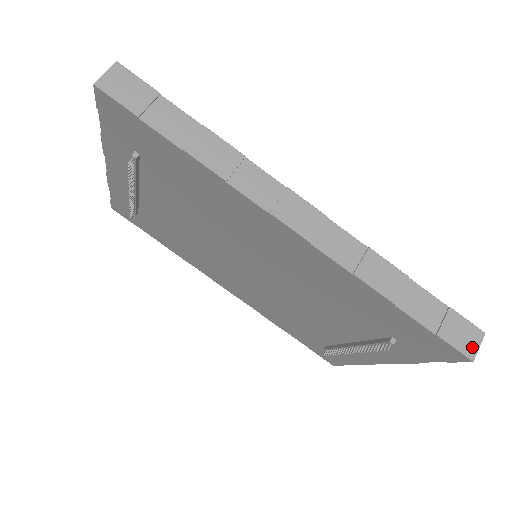
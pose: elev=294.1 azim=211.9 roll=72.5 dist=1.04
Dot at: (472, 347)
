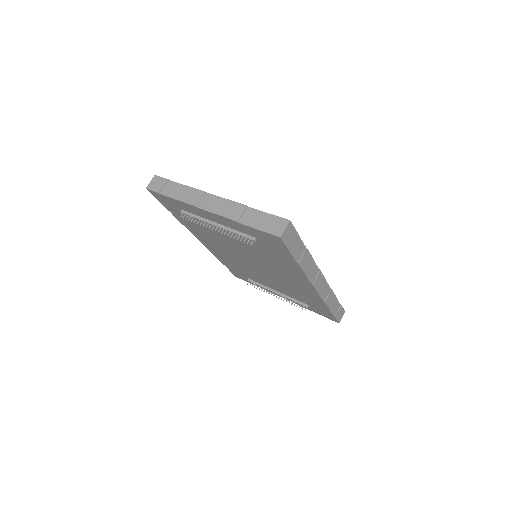
Dot at: (341, 318)
